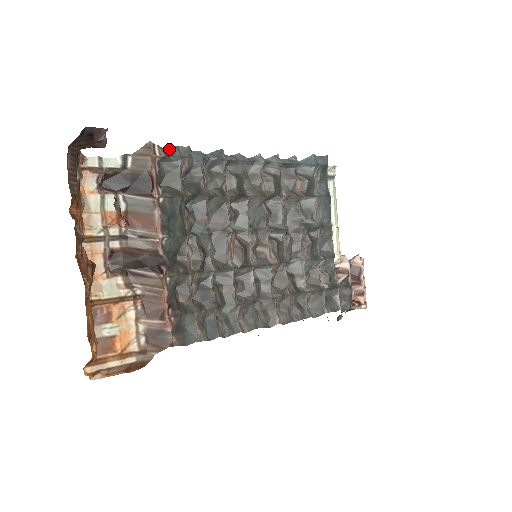
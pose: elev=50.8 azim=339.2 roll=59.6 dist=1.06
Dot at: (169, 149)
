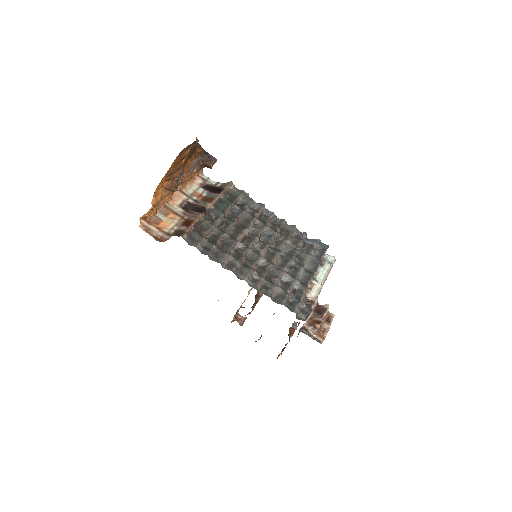
Dot at: (239, 190)
